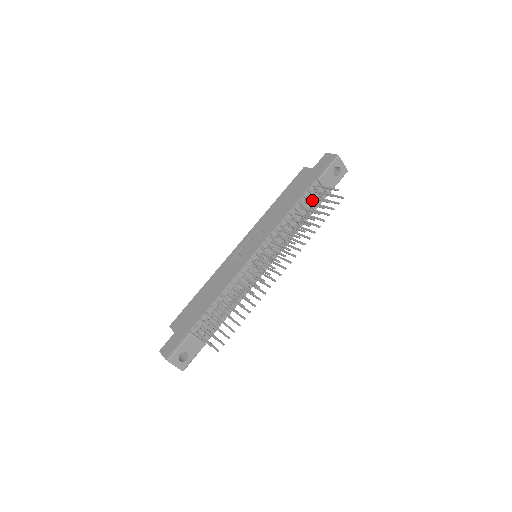
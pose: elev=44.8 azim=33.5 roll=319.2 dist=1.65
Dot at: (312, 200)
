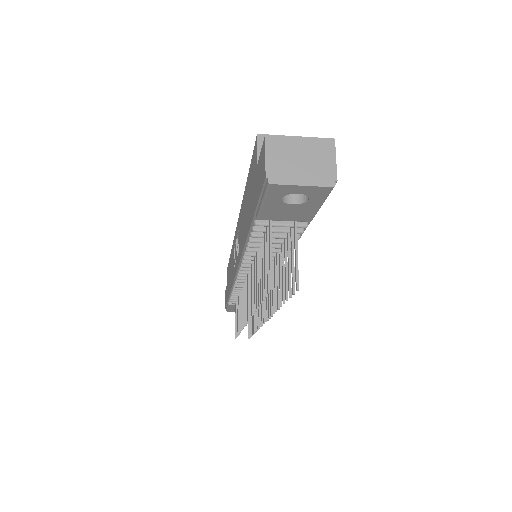
Dot at: (279, 229)
